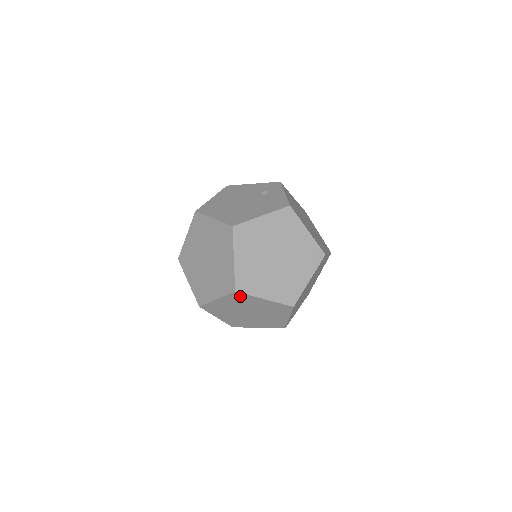
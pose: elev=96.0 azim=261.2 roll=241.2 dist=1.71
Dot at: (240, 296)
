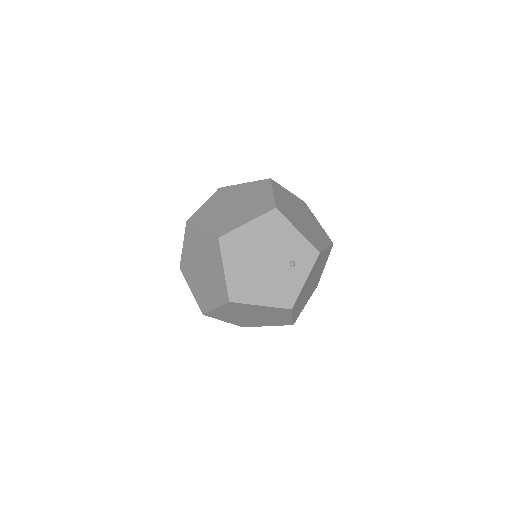
Dot at: occluded
